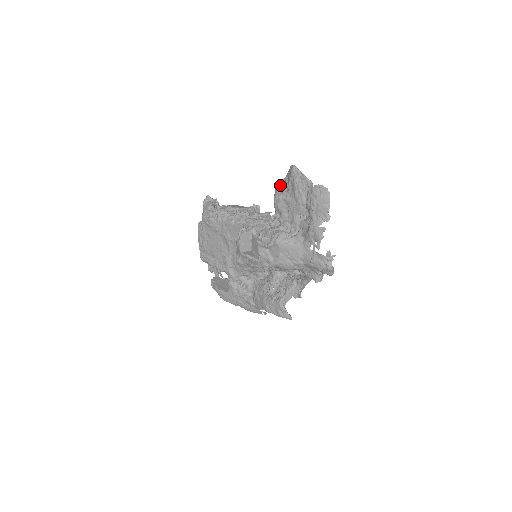
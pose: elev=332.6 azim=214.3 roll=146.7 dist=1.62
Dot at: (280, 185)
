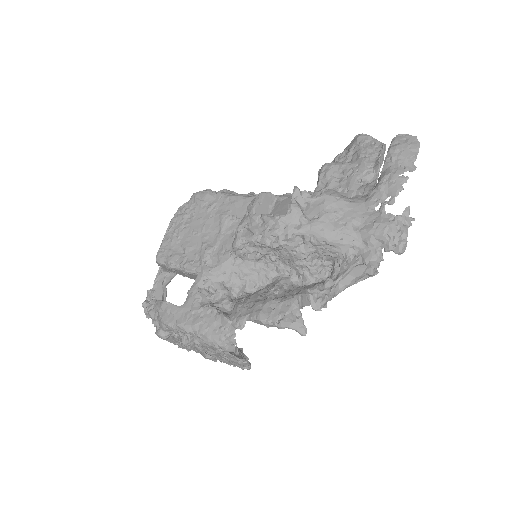
Dot at: occluded
